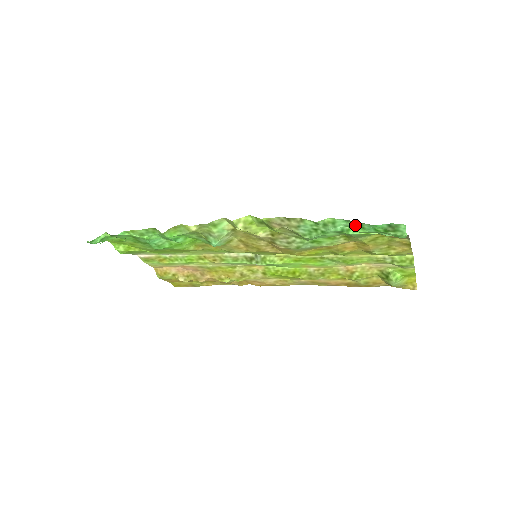
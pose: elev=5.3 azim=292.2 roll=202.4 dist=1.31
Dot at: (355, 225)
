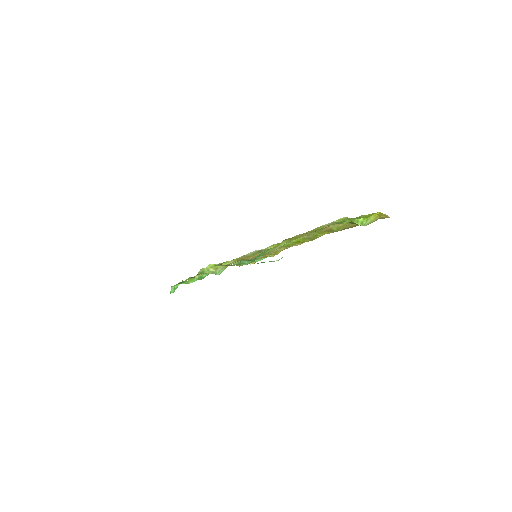
Dot at: occluded
